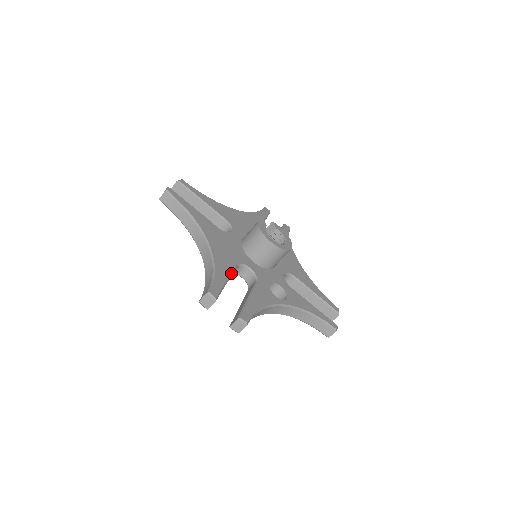
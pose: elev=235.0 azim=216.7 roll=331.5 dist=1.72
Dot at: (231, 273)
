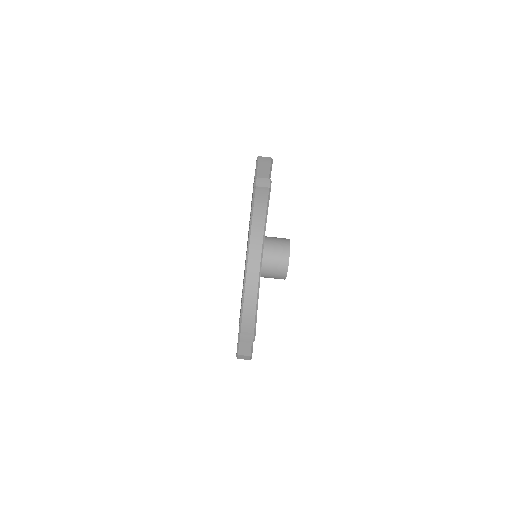
Dot at: occluded
